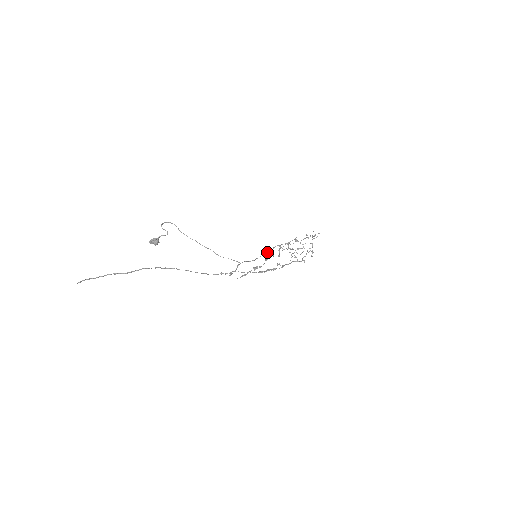
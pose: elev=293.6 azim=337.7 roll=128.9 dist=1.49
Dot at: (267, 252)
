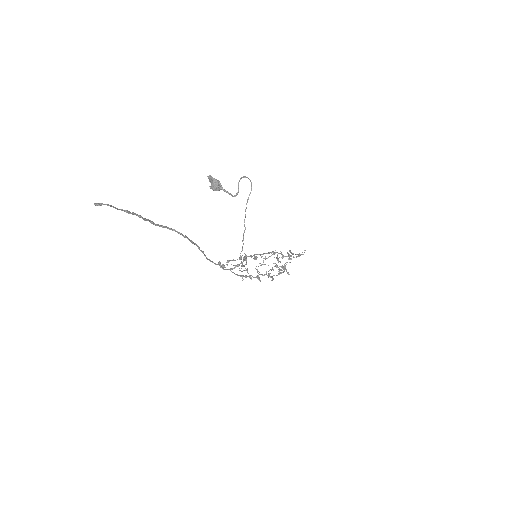
Dot at: occluded
